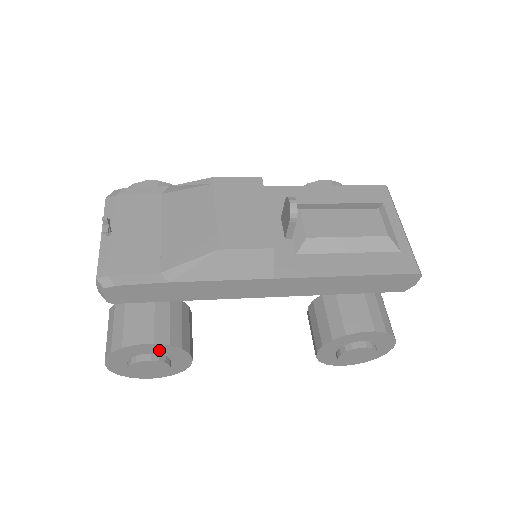
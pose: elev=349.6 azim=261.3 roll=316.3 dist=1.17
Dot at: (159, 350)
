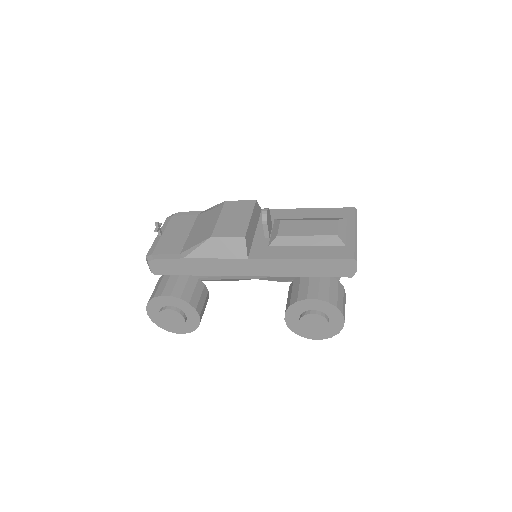
Dot at: (175, 303)
